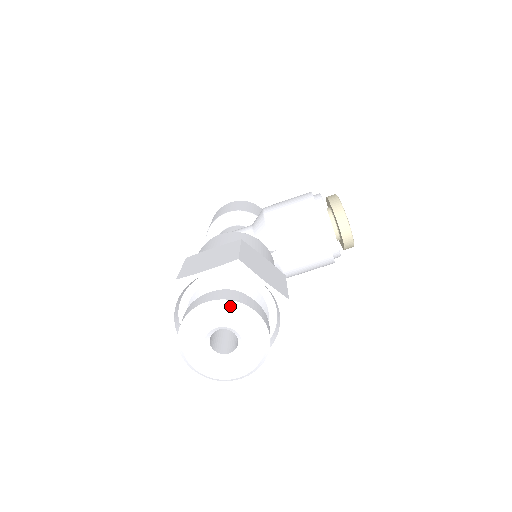
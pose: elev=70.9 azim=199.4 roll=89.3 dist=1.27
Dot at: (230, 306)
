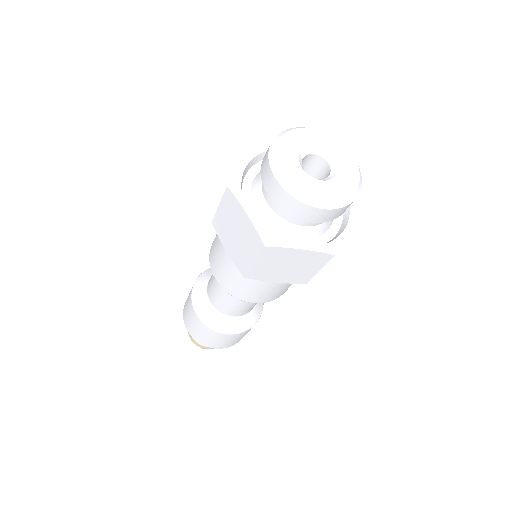
Dot at: (293, 129)
